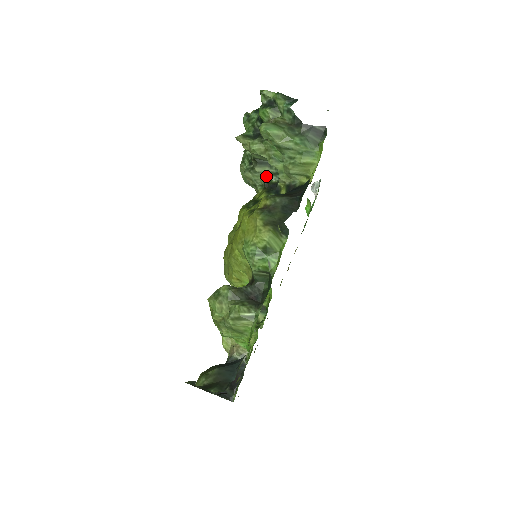
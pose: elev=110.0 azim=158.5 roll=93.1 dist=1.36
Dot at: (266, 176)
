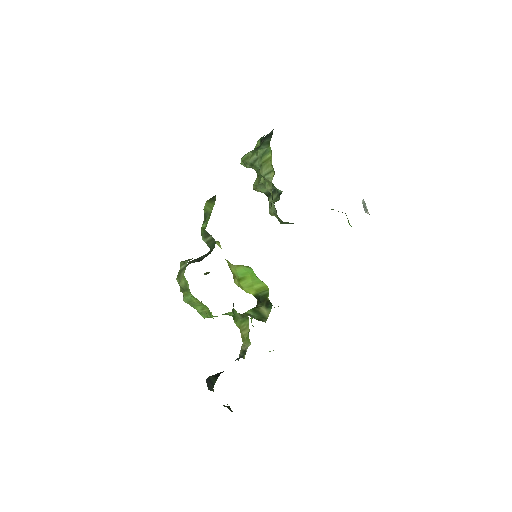
Dot at: (275, 201)
